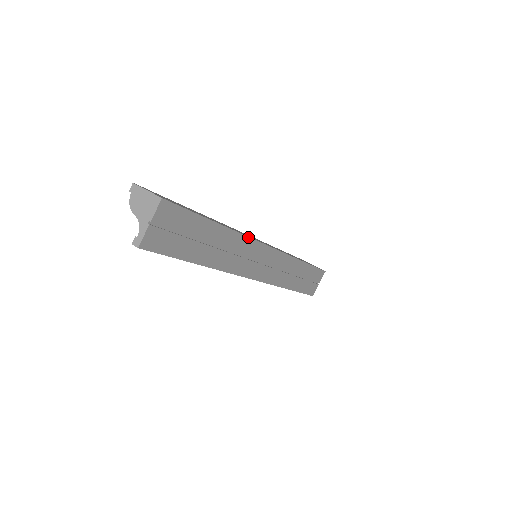
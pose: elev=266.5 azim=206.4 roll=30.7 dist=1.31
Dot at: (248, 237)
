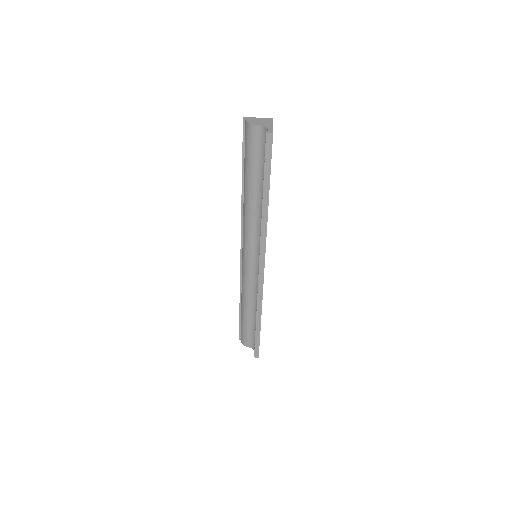
Dot at: occluded
